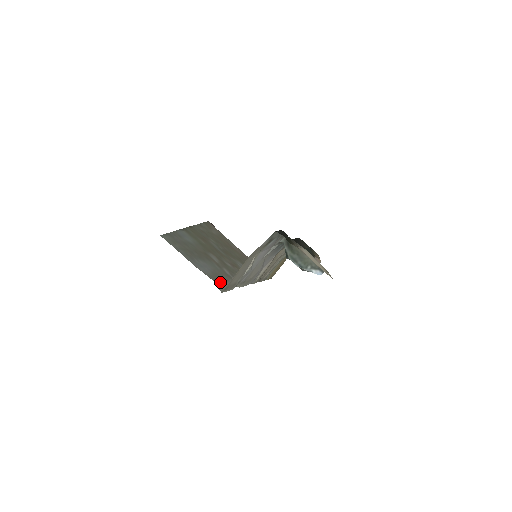
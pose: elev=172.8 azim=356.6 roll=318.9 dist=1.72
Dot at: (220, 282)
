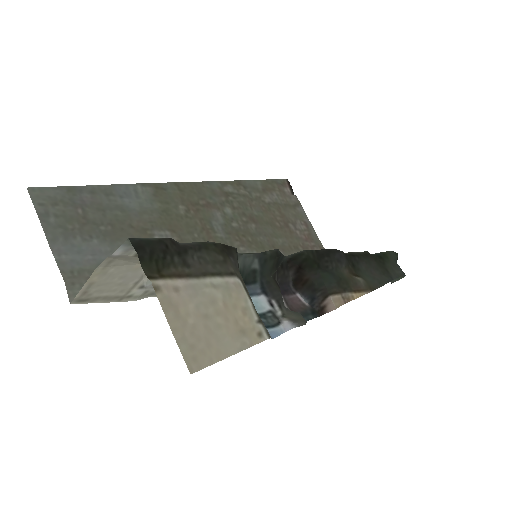
Dot at: occluded
